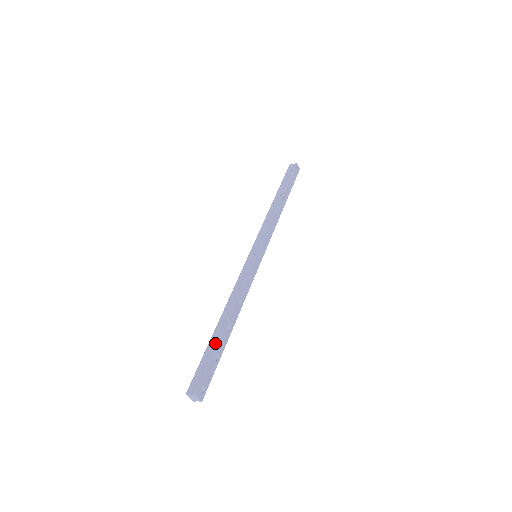
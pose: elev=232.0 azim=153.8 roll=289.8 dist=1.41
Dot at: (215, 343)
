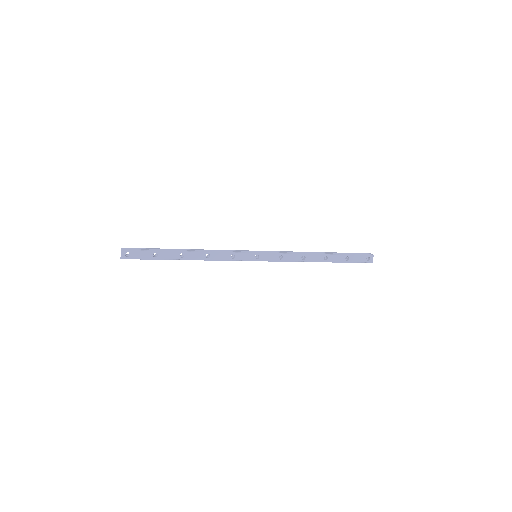
Dot at: (164, 249)
